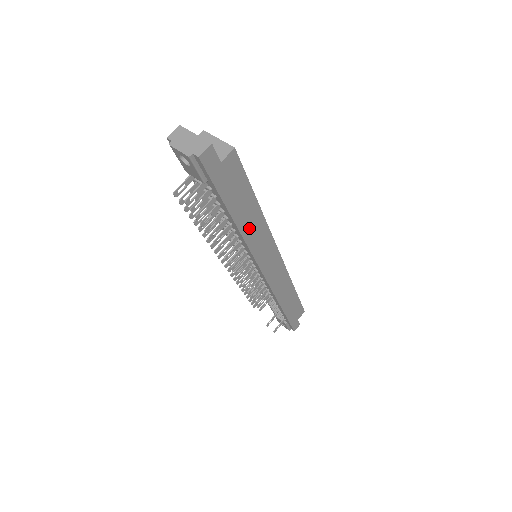
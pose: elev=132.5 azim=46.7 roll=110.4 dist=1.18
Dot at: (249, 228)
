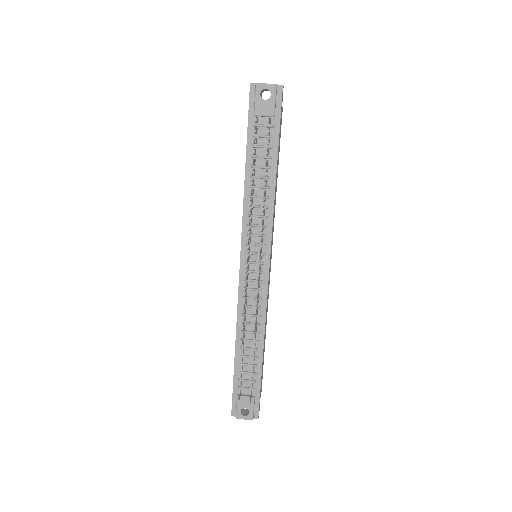
Dot at: (275, 192)
